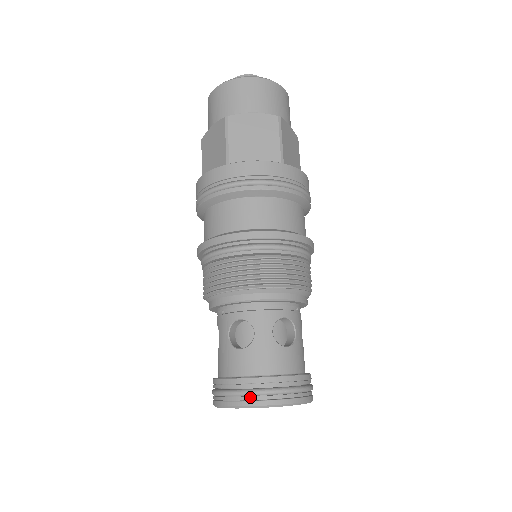
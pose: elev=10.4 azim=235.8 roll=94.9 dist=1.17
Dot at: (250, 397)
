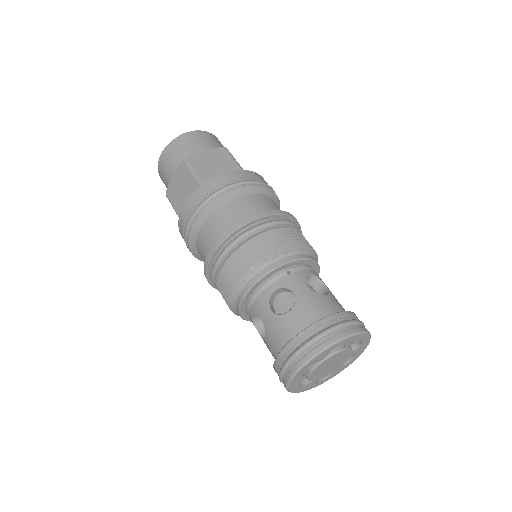
Dot at: (360, 325)
